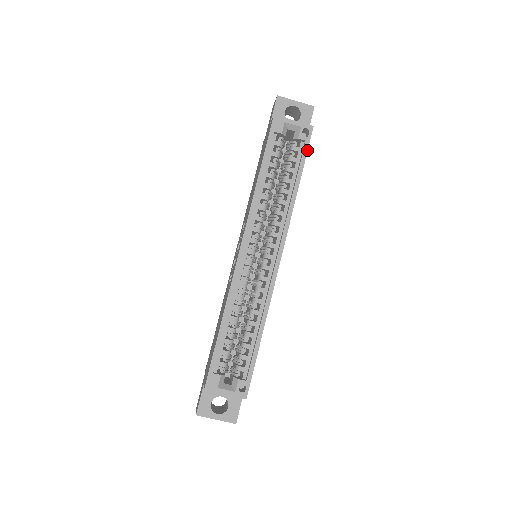
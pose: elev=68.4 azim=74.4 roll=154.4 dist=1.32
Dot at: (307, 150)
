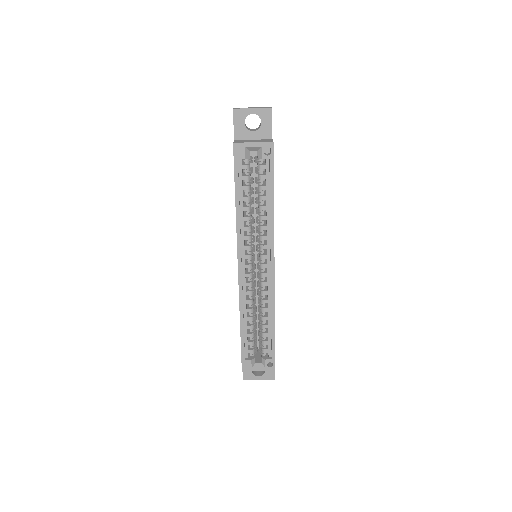
Dot at: (273, 167)
